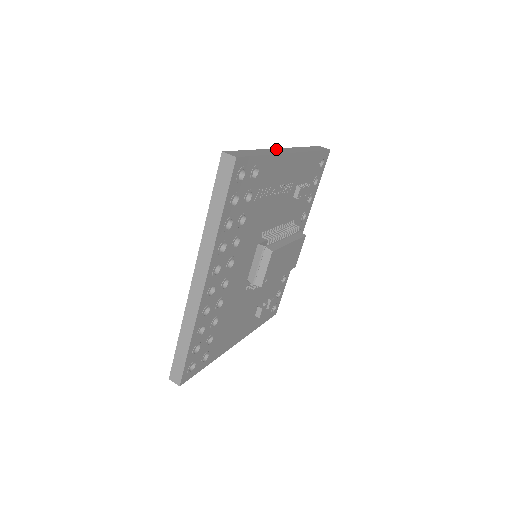
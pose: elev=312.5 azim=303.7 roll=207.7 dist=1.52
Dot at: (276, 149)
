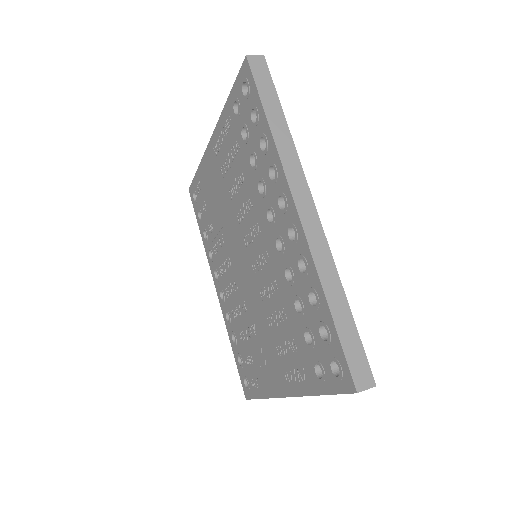
Dot at: occluded
